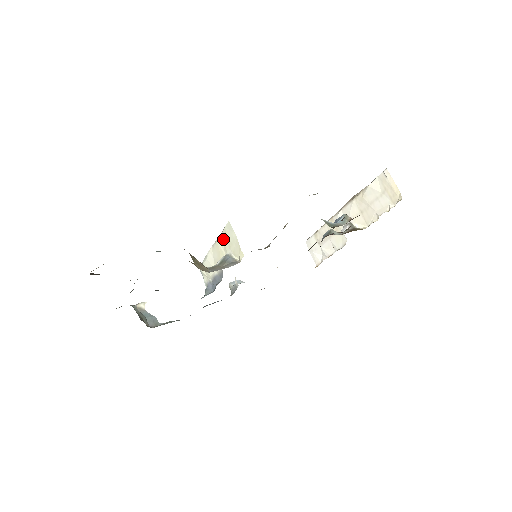
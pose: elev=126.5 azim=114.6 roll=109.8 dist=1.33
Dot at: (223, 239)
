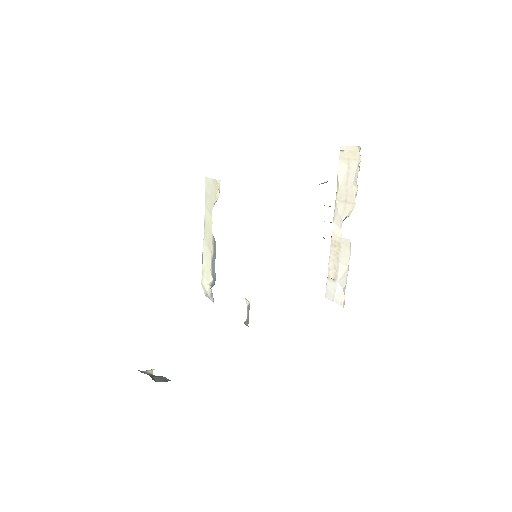
Dot at: (207, 206)
